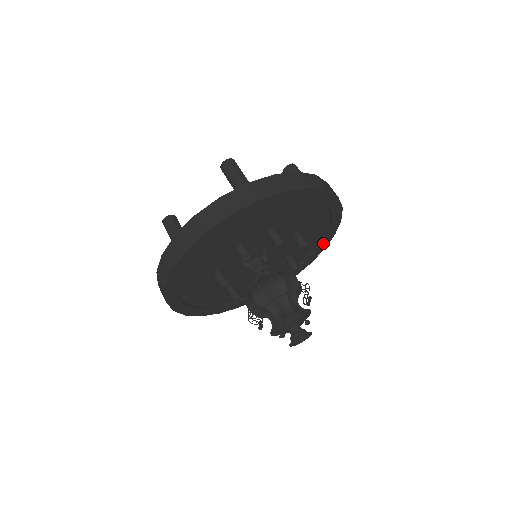
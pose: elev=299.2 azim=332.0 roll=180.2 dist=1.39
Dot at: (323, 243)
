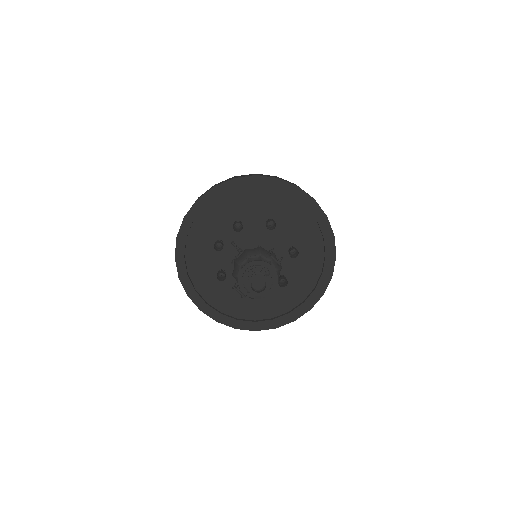
Dot at: (323, 229)
